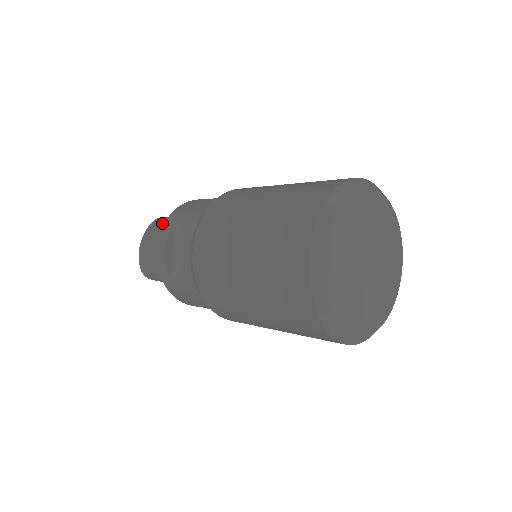
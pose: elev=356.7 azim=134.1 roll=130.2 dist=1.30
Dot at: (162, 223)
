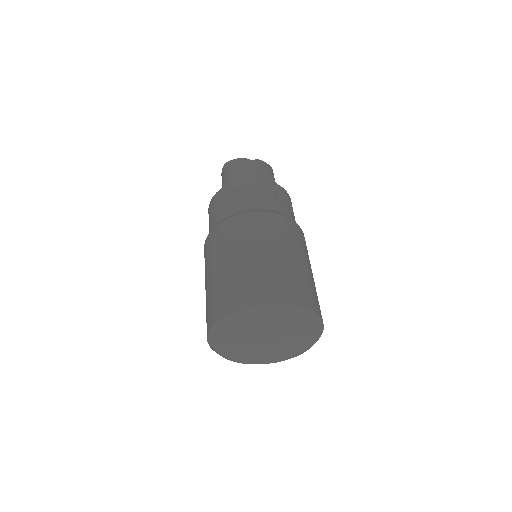
Dot at: (222, 183)
